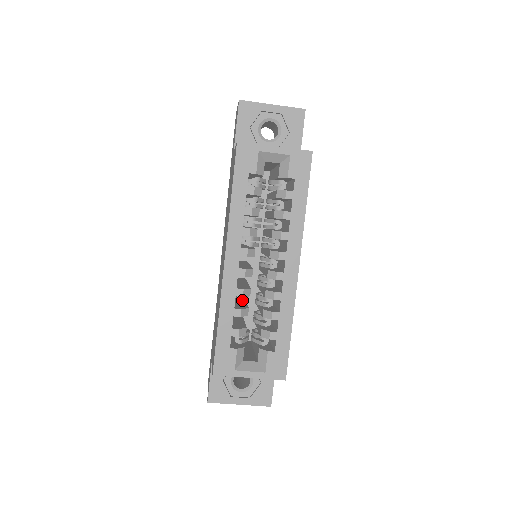
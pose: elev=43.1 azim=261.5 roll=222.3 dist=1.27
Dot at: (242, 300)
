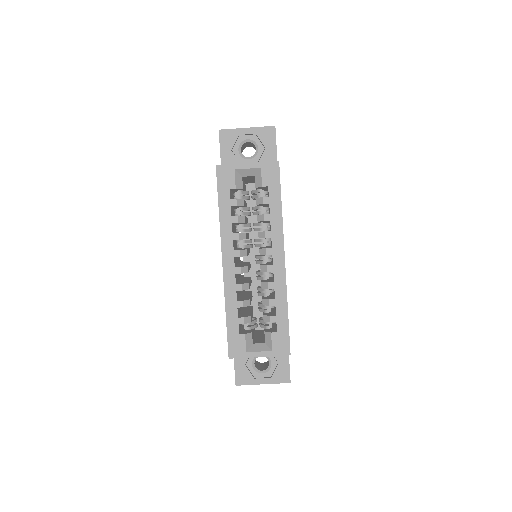
Dot at: (248, 294)
